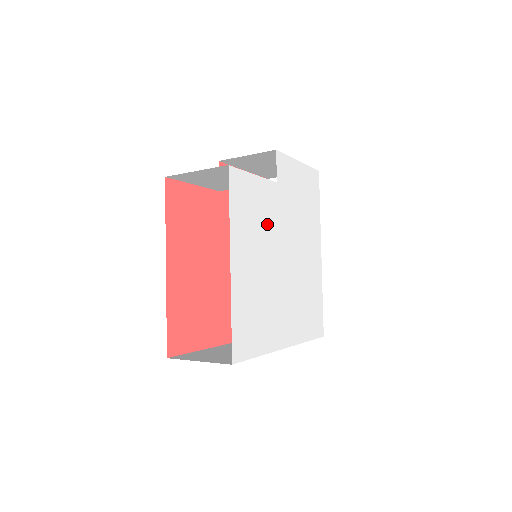
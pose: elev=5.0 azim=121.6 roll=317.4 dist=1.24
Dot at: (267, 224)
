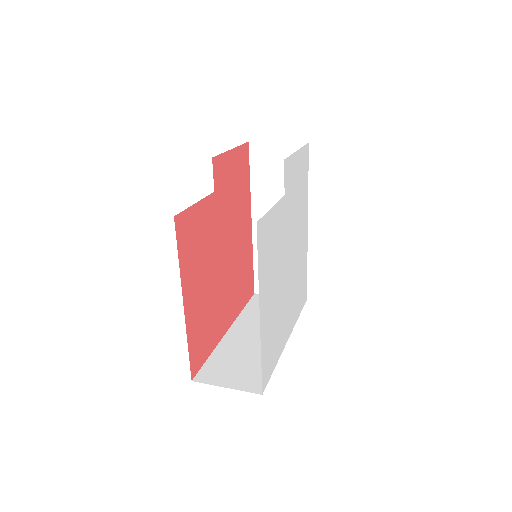
Dot at: (279, 246)
